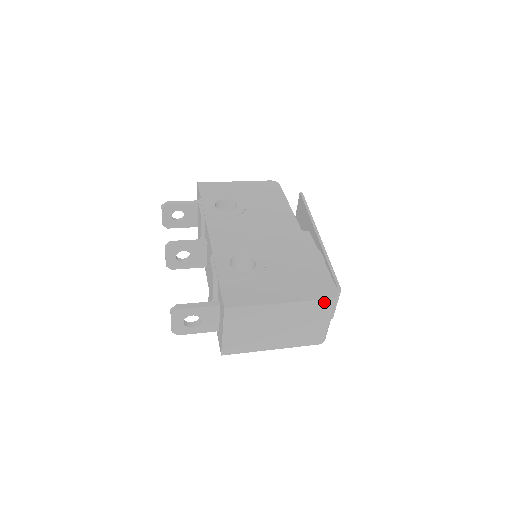
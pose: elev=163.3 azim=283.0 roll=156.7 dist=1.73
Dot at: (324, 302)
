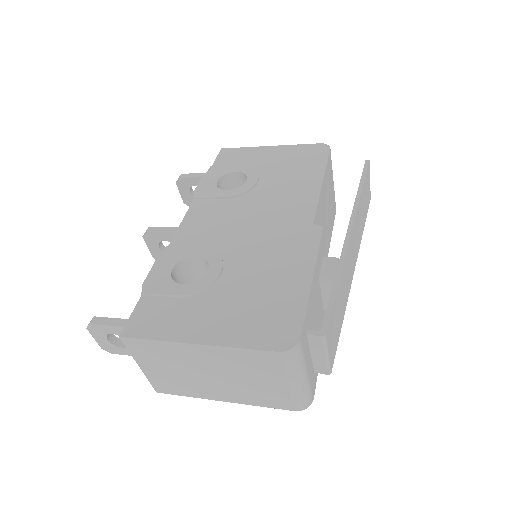
Dot at: (269, 355)
